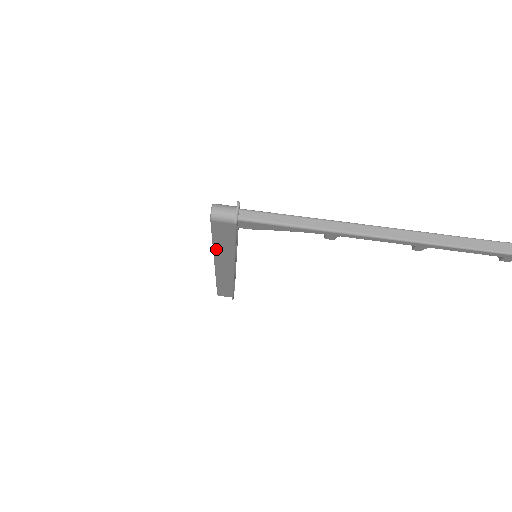
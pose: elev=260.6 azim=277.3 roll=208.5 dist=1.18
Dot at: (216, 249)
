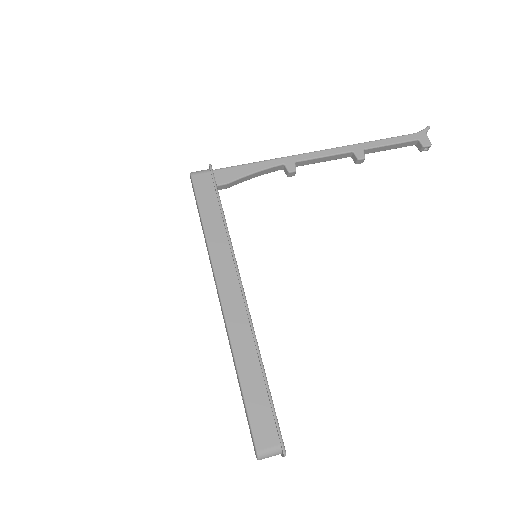
Dot at: (208, 236)
